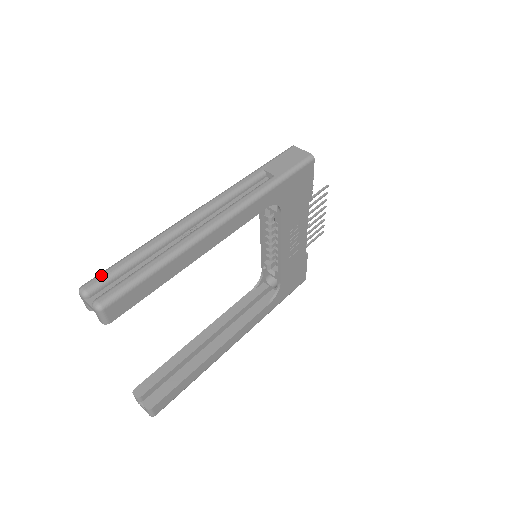
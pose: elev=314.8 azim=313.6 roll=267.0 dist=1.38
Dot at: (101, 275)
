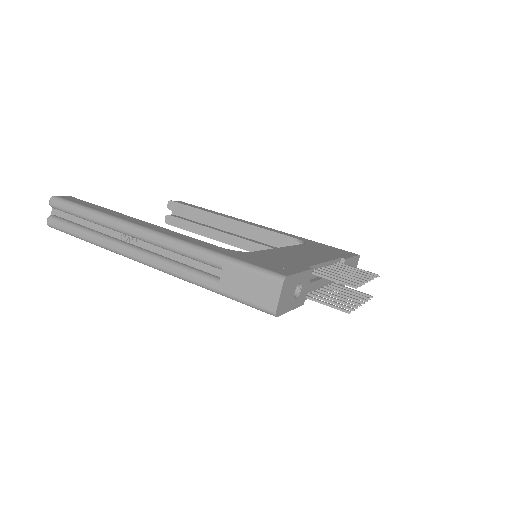
Dot at: (62, 205)
